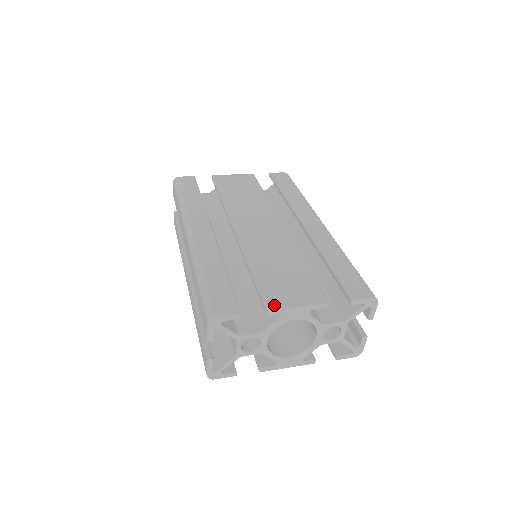
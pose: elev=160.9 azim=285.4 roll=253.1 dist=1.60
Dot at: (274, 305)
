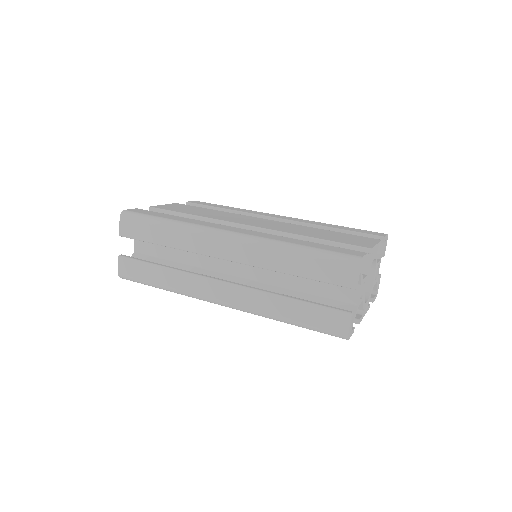
Dot at: (368, 246)
